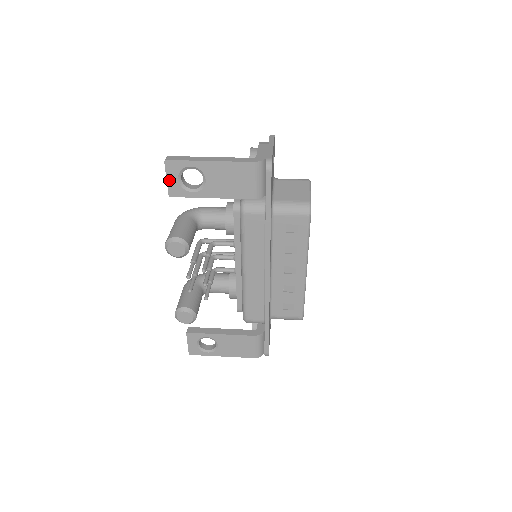
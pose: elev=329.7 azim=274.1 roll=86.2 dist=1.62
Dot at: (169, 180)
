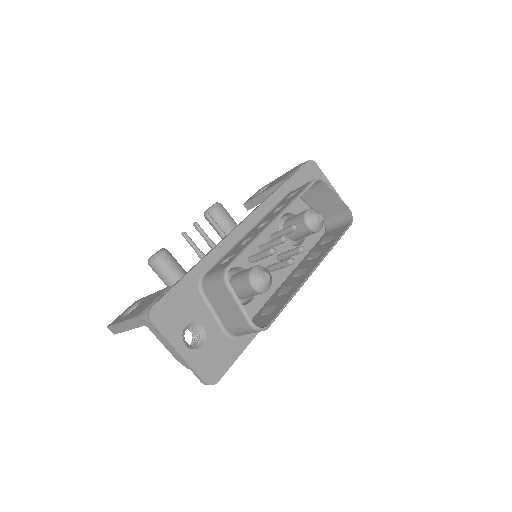
Dot at: occluded
